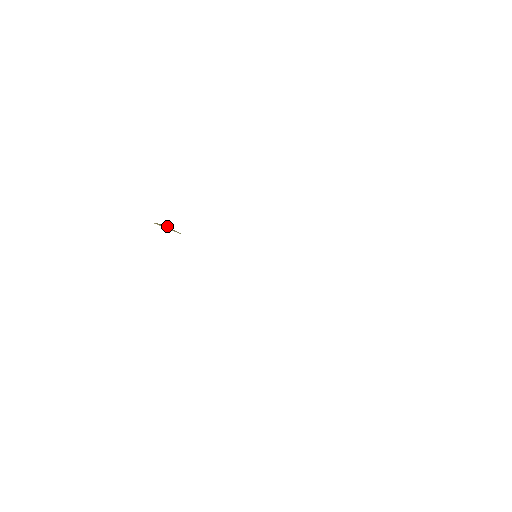
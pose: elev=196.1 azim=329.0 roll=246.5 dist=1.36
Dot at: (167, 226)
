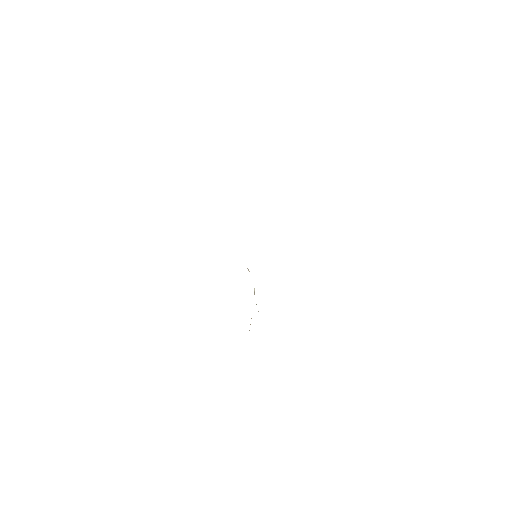
Dot at: occluded
